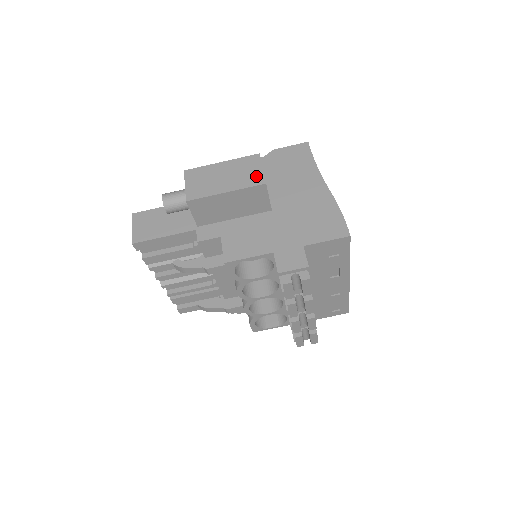
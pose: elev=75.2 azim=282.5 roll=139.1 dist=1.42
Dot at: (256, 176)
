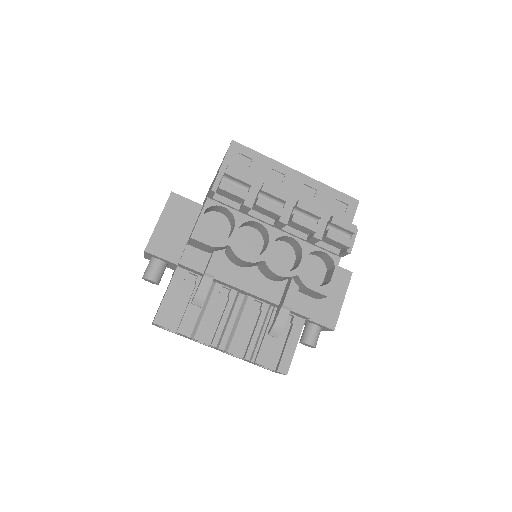
Dot at: occluded
